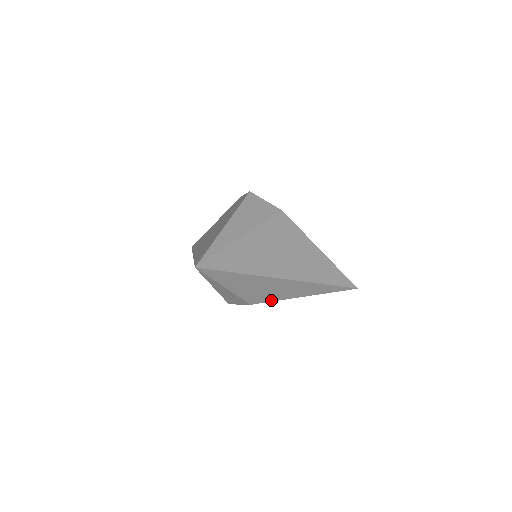
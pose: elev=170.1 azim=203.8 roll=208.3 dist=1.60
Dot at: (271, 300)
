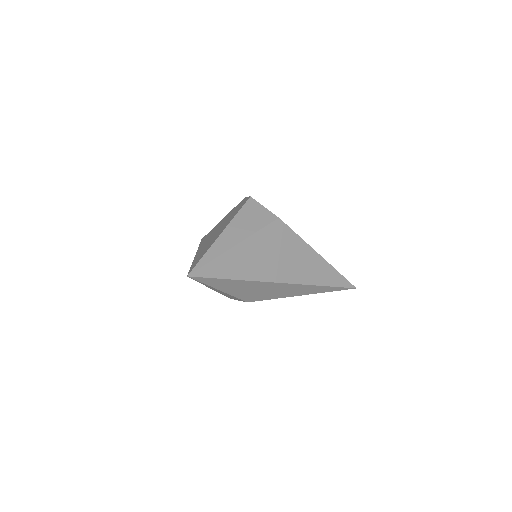
Dot at: (268, 298)
